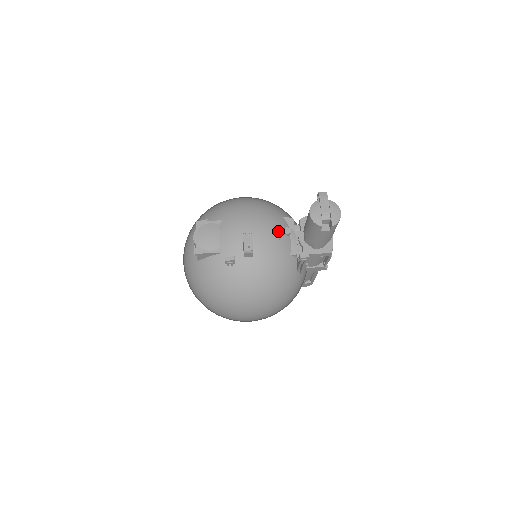
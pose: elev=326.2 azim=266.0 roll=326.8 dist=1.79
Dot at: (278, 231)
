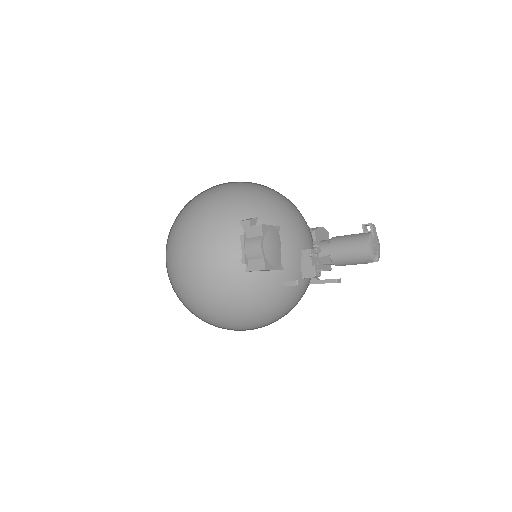
Dot at: (318, 248)
